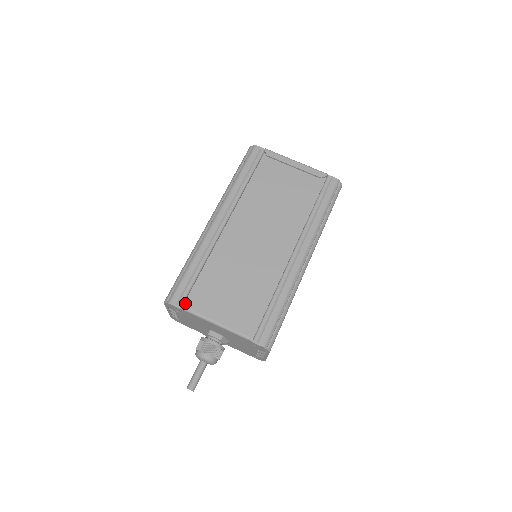
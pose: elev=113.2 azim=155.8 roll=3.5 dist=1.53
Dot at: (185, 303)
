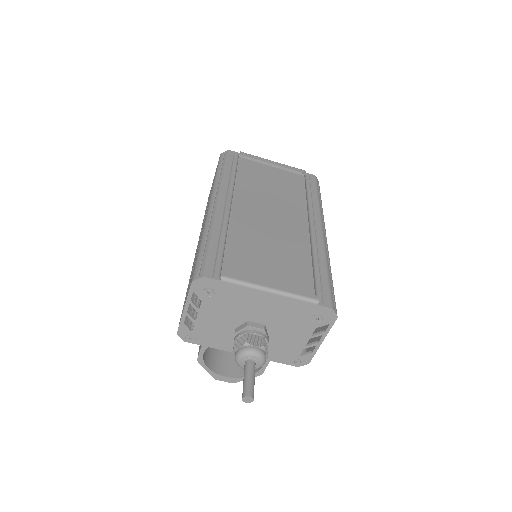
Dot at: occluded
